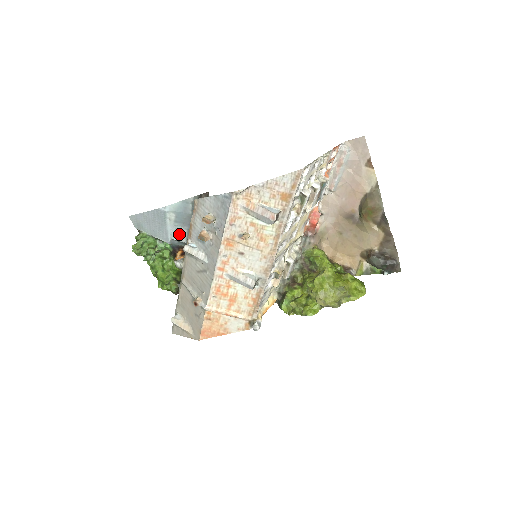
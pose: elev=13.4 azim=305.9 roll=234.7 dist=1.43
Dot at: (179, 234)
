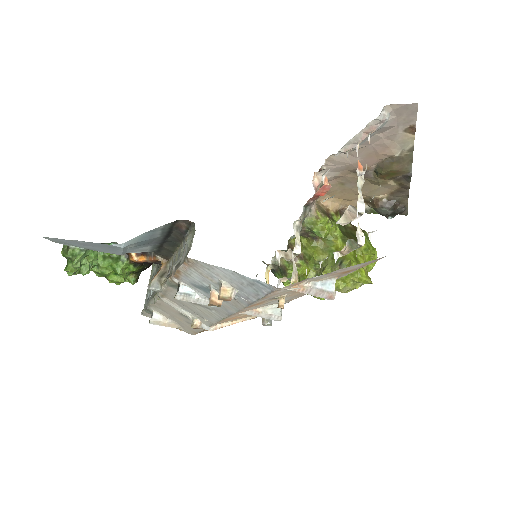
Dot at: (139, 250)
